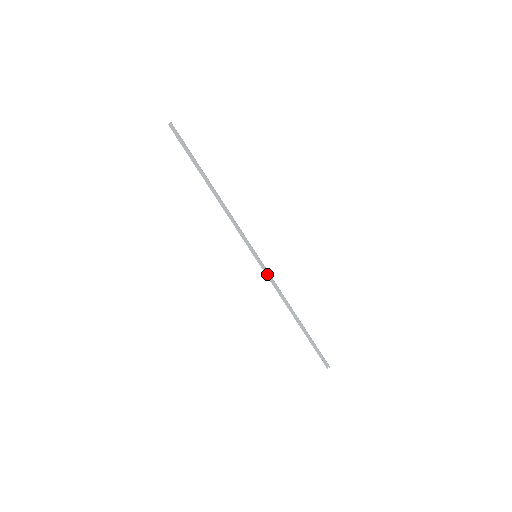
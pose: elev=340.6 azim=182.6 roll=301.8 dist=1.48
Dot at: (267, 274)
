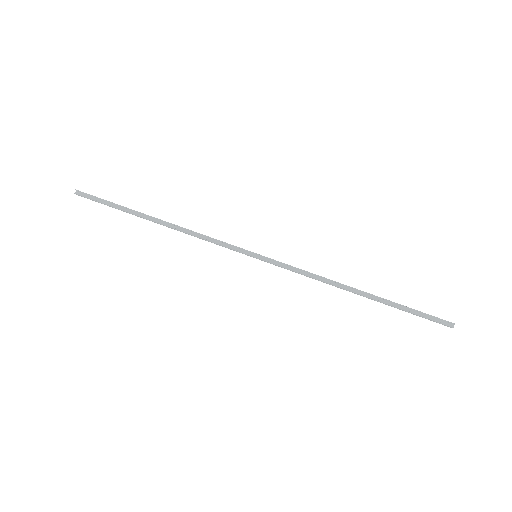
Dot at: (284, 267)
